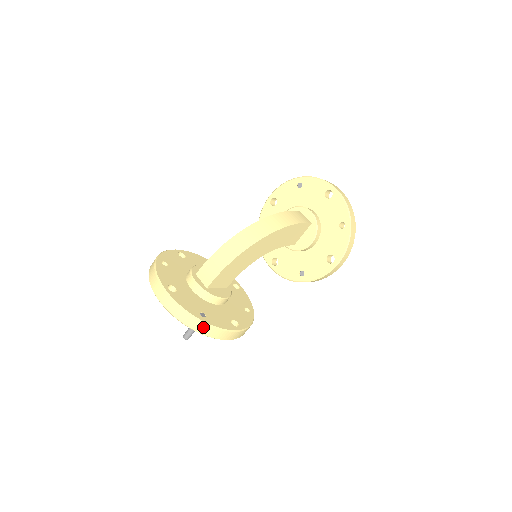
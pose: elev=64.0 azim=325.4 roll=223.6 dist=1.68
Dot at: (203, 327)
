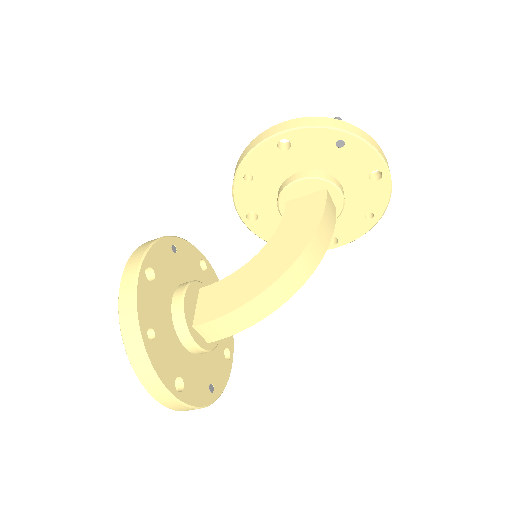
Dot at: occluded
